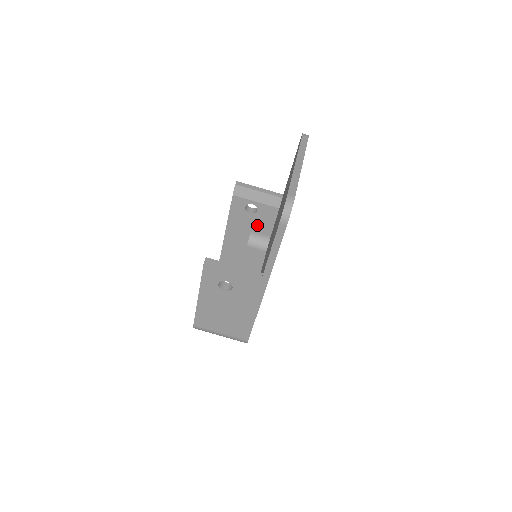
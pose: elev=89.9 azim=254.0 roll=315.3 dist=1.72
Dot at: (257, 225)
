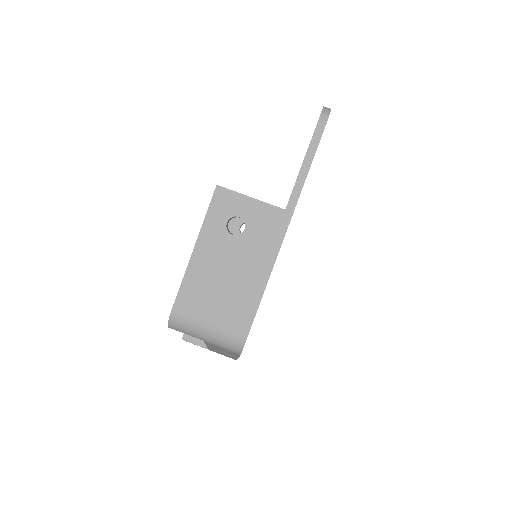
Dot at: occluded
